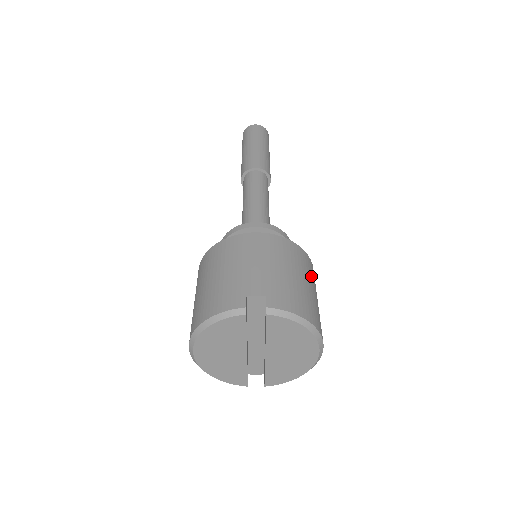
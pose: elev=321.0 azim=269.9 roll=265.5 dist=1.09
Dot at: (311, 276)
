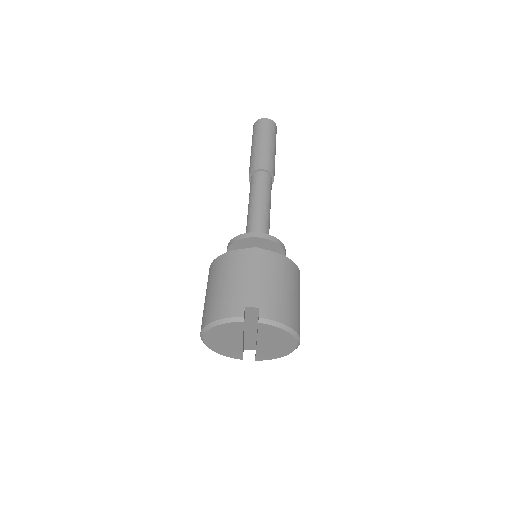
Dot at: (297, 284)
